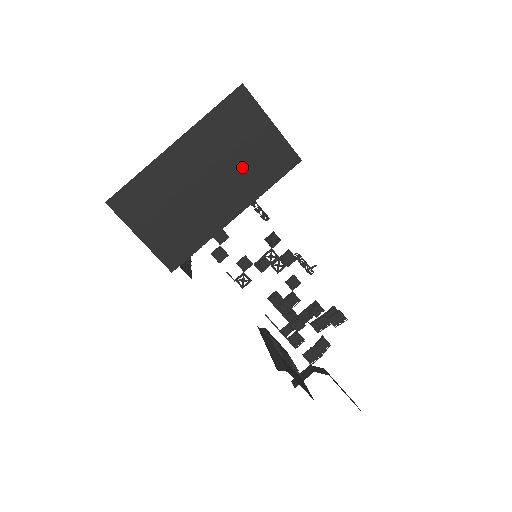
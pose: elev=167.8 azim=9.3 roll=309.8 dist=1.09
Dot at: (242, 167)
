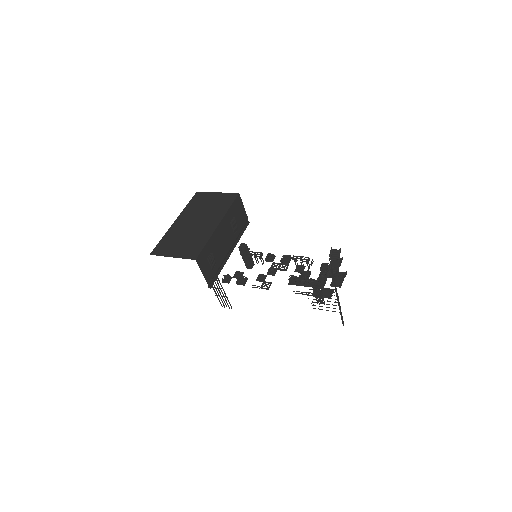
Dot at: (211, 210)
